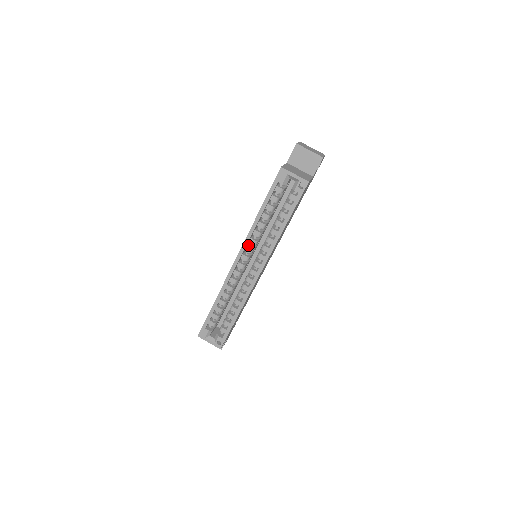
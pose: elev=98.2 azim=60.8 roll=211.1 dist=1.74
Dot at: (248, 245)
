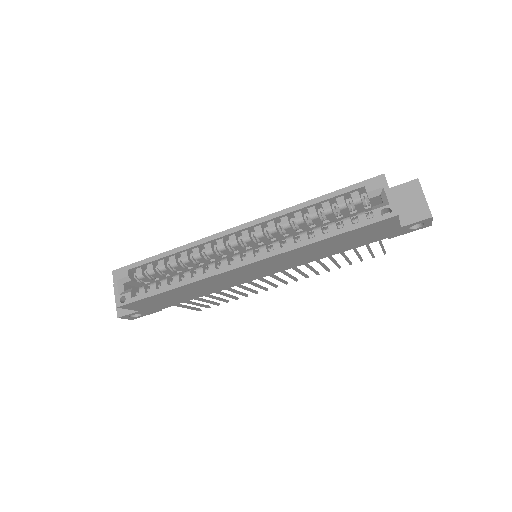
Dot at: (263, 227)
